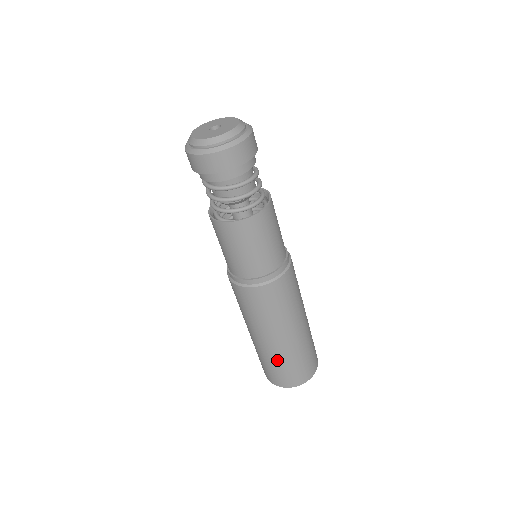
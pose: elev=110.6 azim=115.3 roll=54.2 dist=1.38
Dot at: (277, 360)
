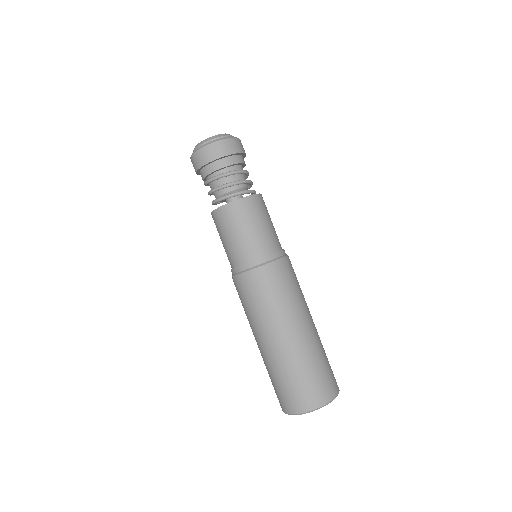
Dot at: (301, 363)
